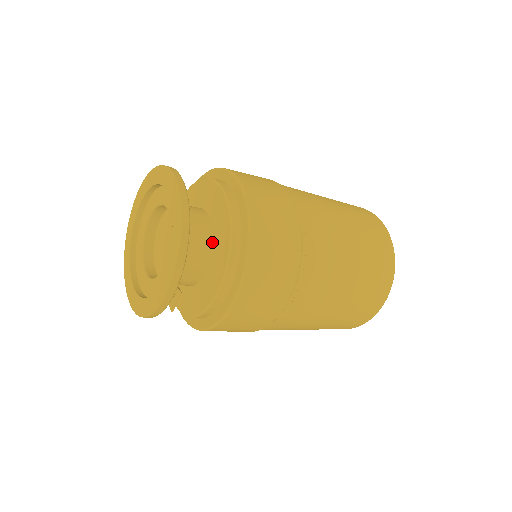
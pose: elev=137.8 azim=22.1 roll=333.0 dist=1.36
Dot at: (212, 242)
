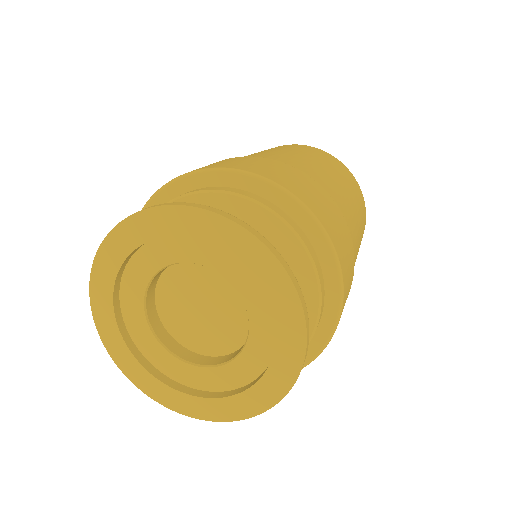
Dot at: occluded
